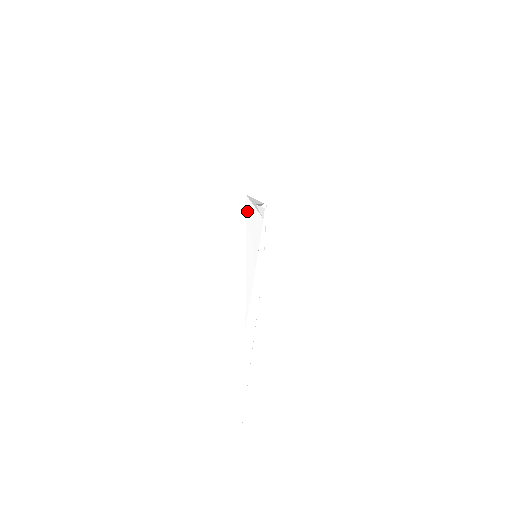
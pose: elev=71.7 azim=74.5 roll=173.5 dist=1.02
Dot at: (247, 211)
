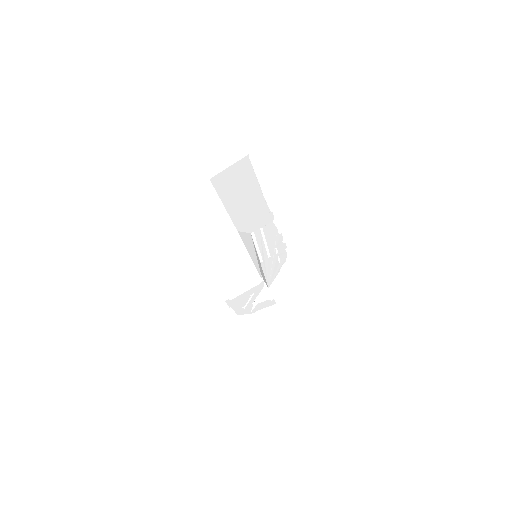
Dot at: (259, 272)
